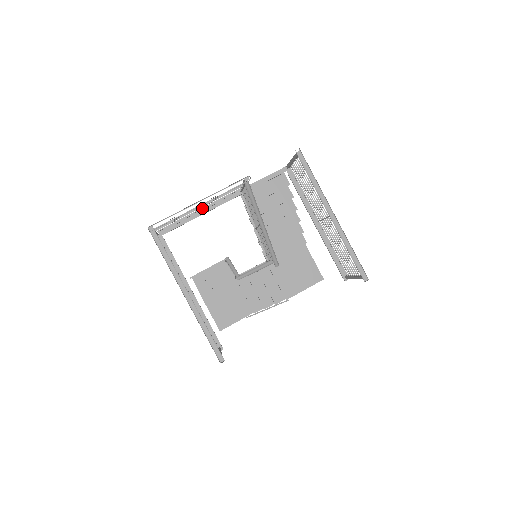
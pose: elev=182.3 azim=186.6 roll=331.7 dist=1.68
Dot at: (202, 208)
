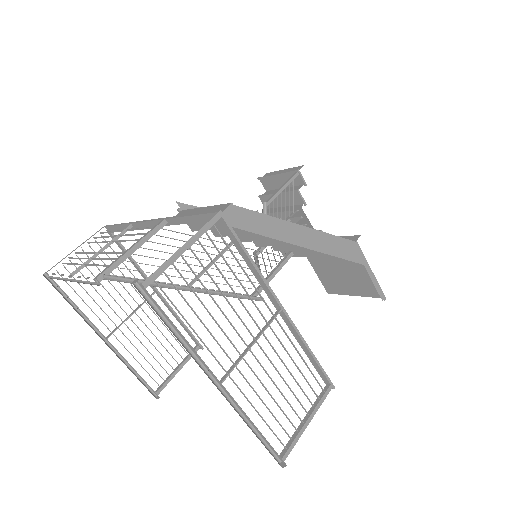
Dot at: (113, 241)
